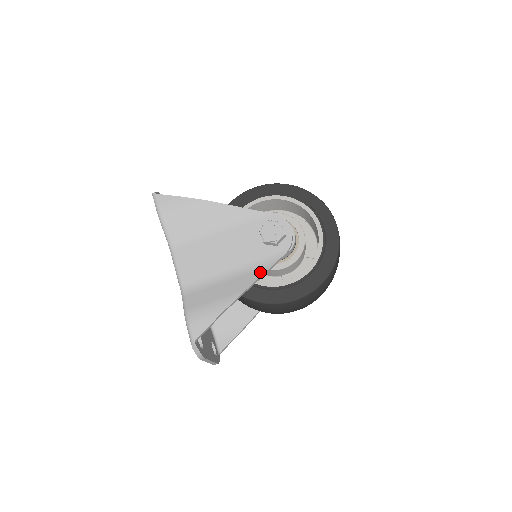
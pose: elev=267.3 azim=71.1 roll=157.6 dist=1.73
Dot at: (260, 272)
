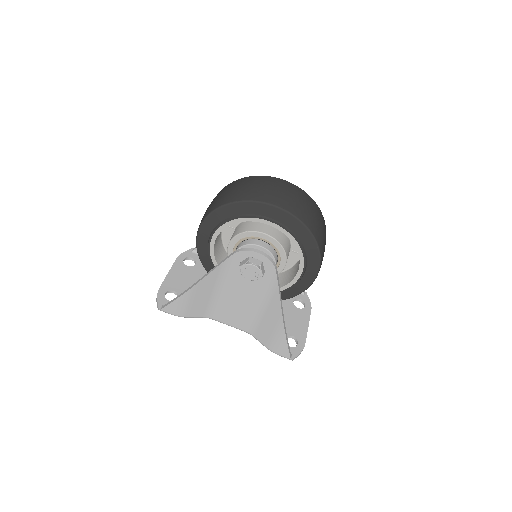
Dot at: (276, 296)
